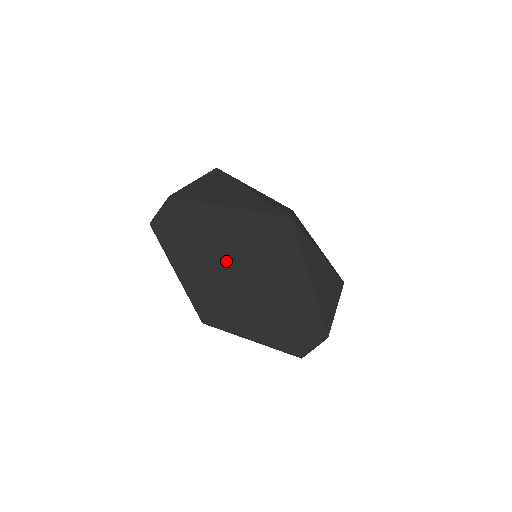
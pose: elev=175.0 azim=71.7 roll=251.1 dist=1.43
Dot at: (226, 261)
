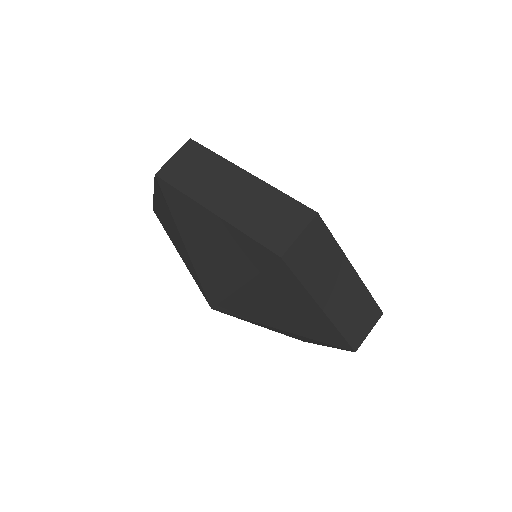
Dot at: occluded
